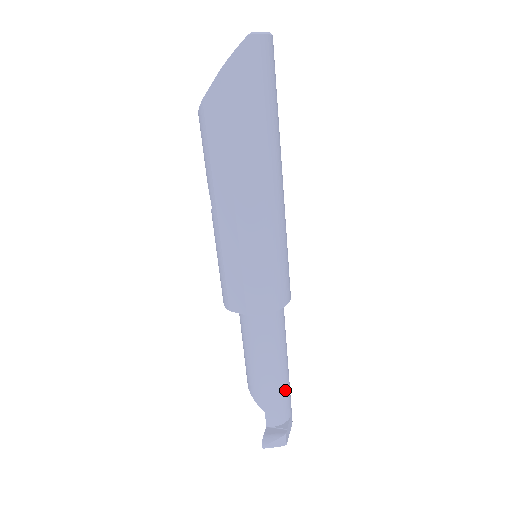
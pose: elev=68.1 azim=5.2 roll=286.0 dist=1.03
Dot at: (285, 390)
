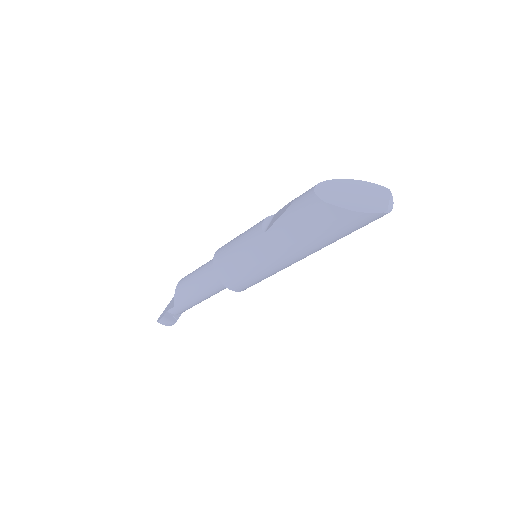
Dot at: occluded
